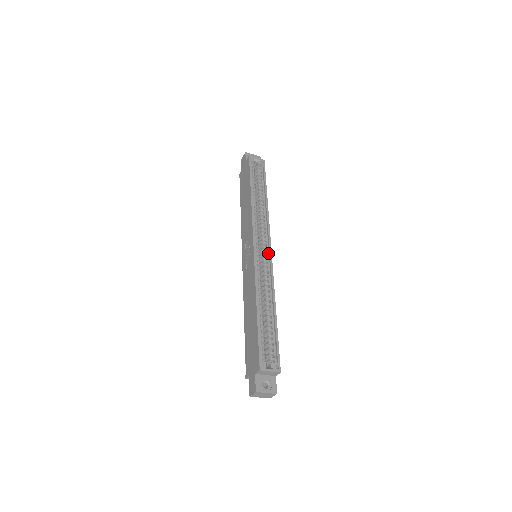
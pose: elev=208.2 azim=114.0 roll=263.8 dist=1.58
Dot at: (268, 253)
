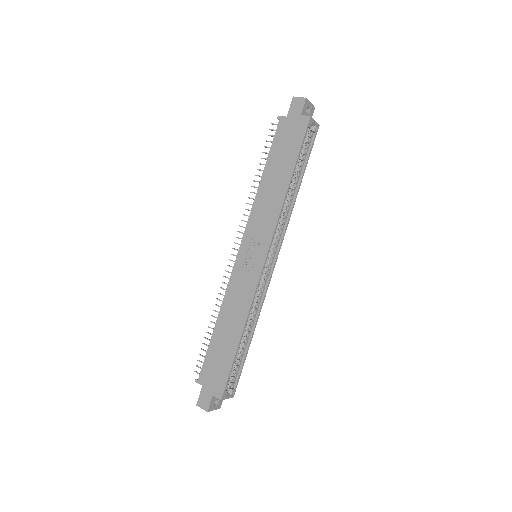
Dot at: (271, 265)
